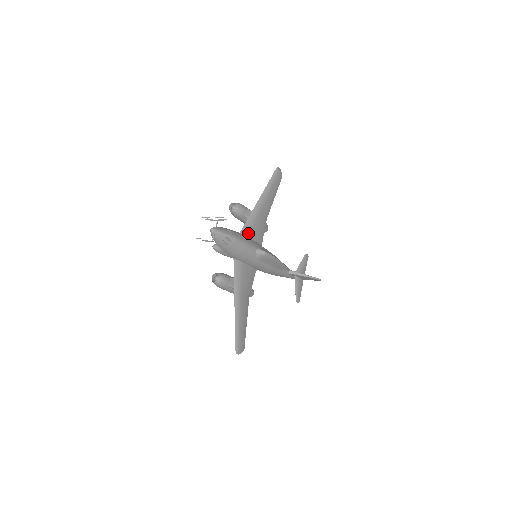
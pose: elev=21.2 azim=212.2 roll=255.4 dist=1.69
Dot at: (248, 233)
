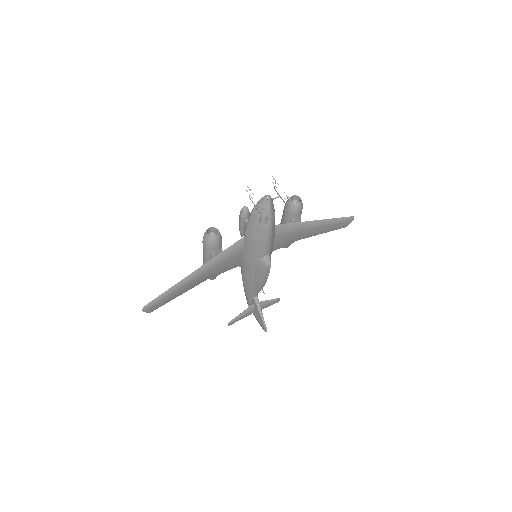
Dot at: (277, 233)
